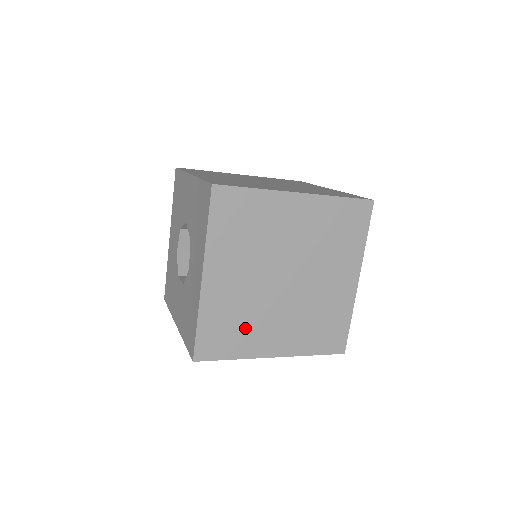
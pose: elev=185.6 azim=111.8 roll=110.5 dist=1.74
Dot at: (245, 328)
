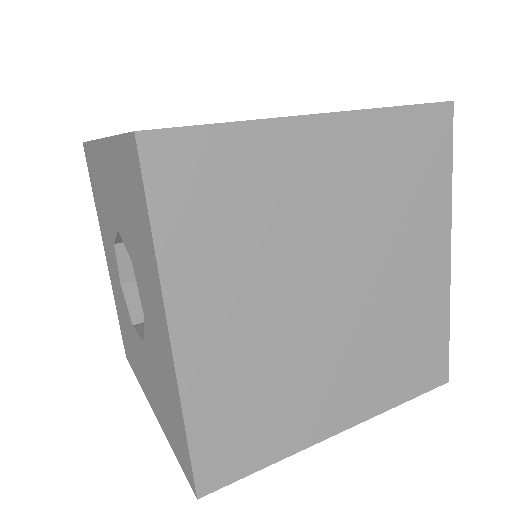
Dot at: (279, 403)
